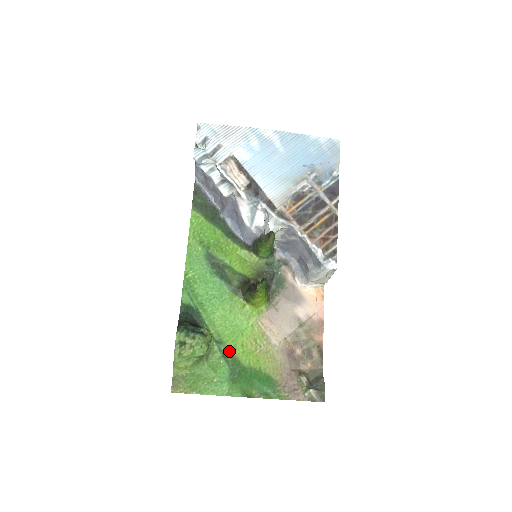
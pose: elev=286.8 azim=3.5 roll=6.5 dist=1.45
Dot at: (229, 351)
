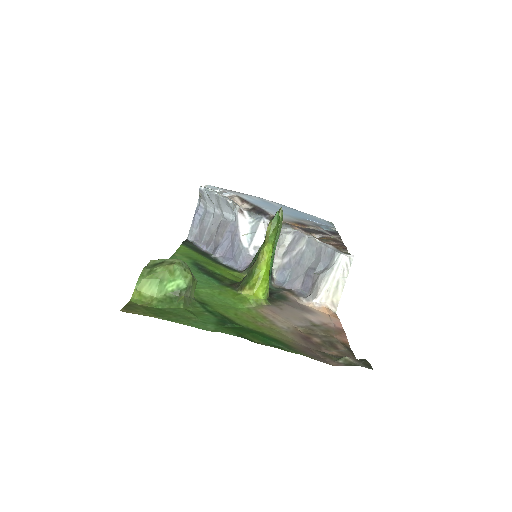
Dot at: (217, 311)
